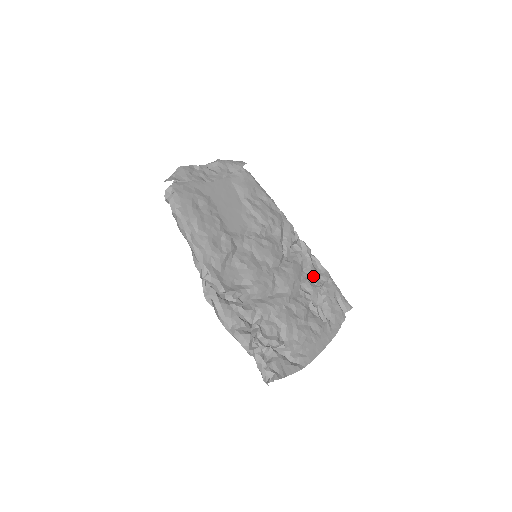
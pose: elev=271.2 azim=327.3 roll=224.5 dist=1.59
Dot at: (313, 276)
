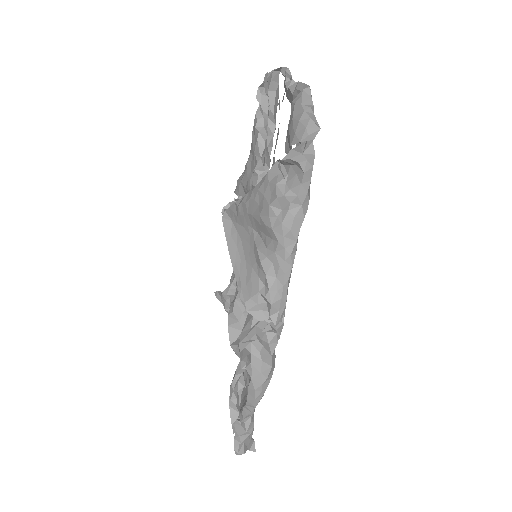
Dot at: occluded
